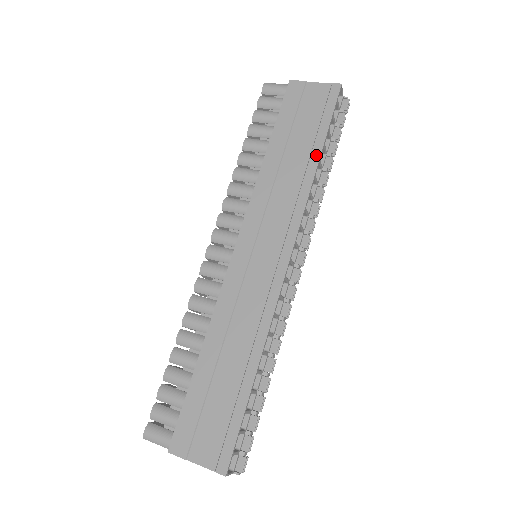
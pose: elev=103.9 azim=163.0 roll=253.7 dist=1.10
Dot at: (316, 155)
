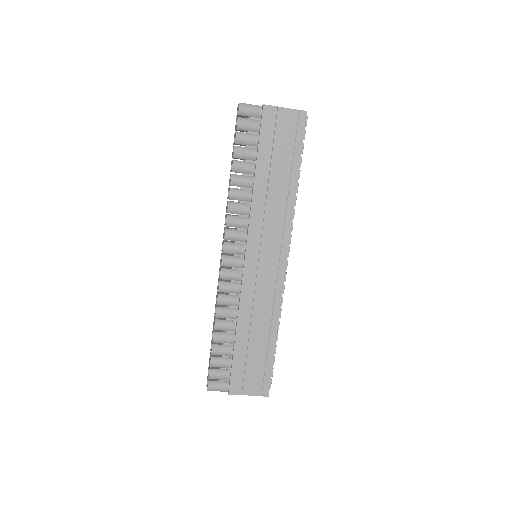
Dot at: (295, 178)
